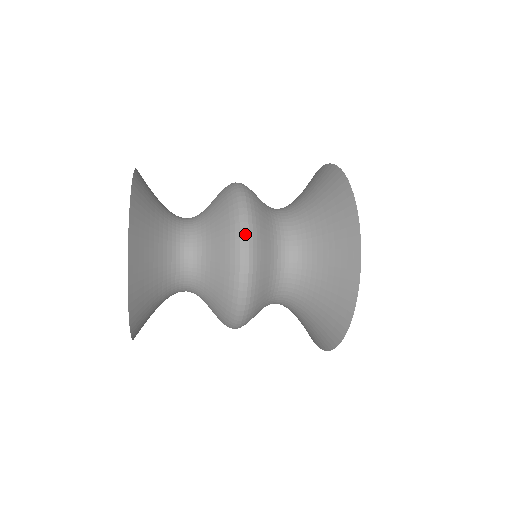
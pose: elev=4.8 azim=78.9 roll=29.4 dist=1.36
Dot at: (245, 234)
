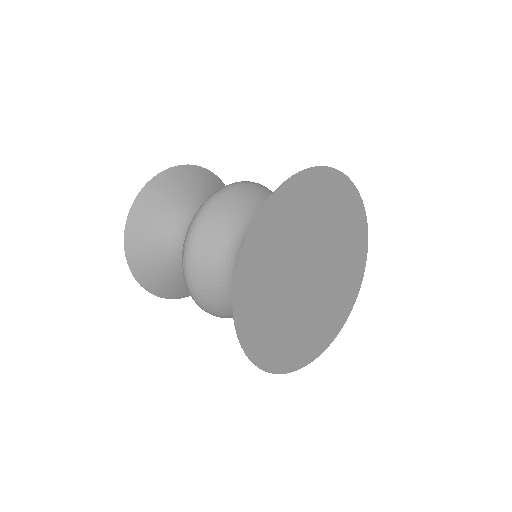
Dot at: (189, 232)
